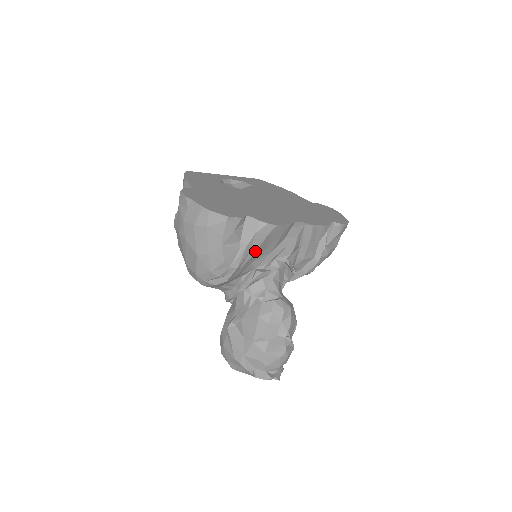
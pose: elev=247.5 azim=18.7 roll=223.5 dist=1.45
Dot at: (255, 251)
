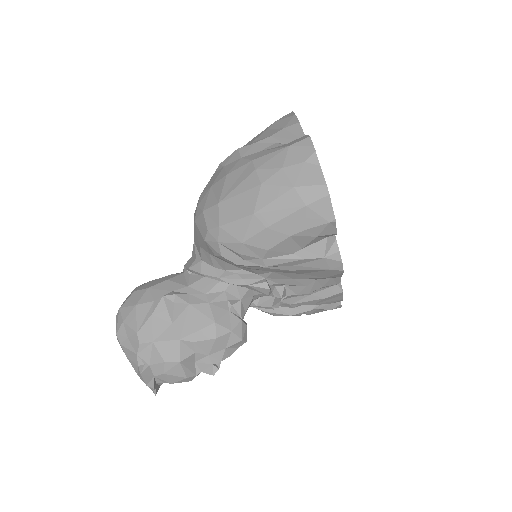
Dot at: (297, 269)
